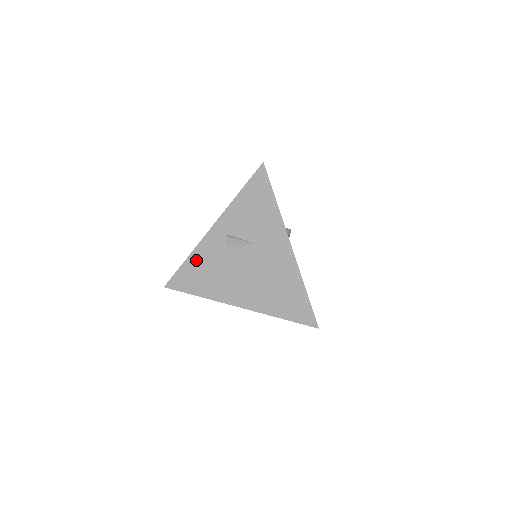
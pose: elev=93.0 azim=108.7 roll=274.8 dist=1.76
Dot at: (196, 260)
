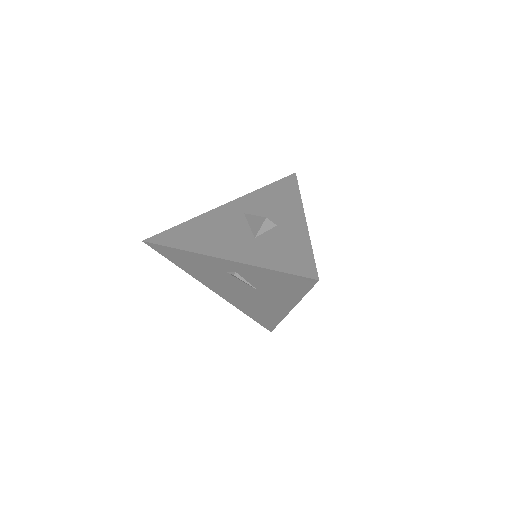
Dot at: (189, 256)
